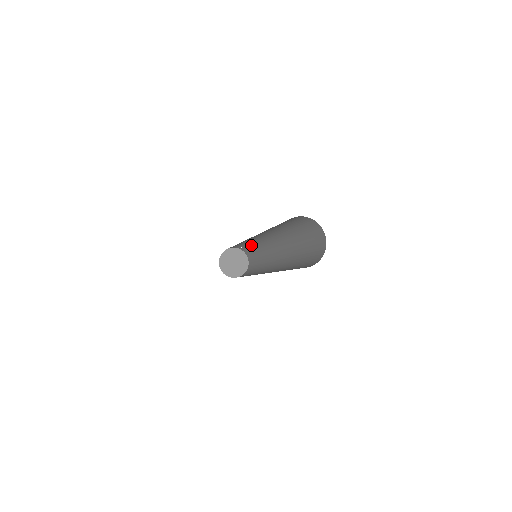
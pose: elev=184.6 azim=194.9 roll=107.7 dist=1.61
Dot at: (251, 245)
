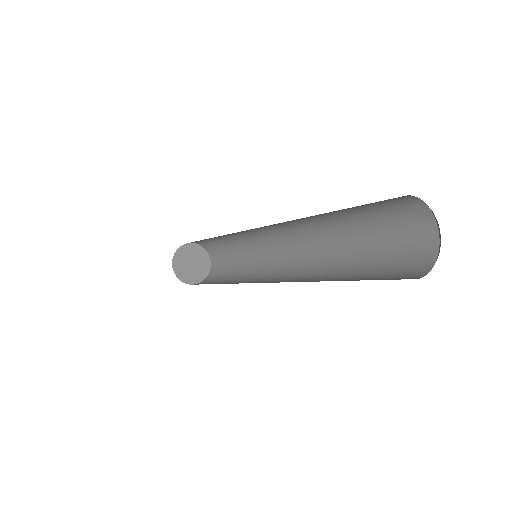
Dot at: (233, 243)
